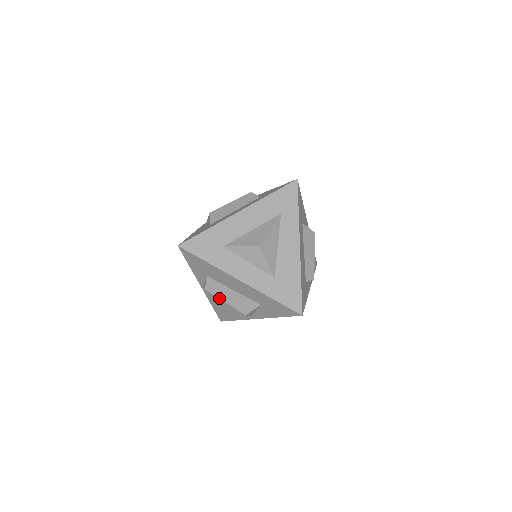
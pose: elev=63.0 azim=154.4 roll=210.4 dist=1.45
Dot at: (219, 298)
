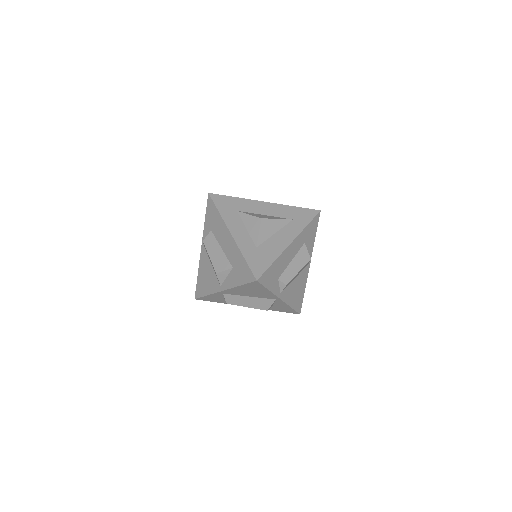
Dot at: (207, 251)
